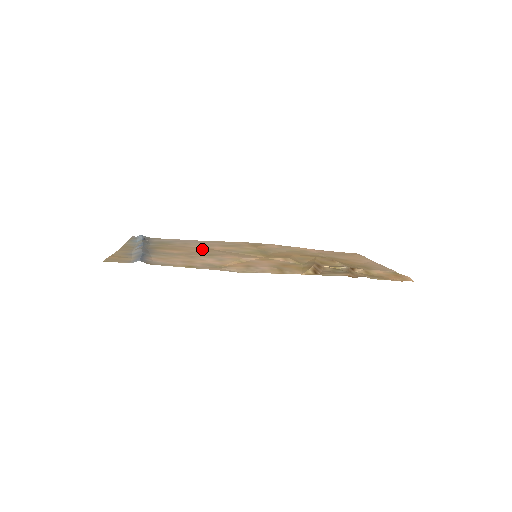
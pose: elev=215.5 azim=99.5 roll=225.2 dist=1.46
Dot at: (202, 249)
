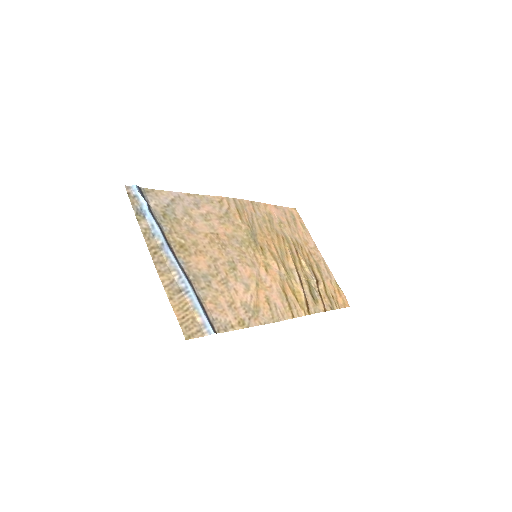
Dot at: (213, 241)
